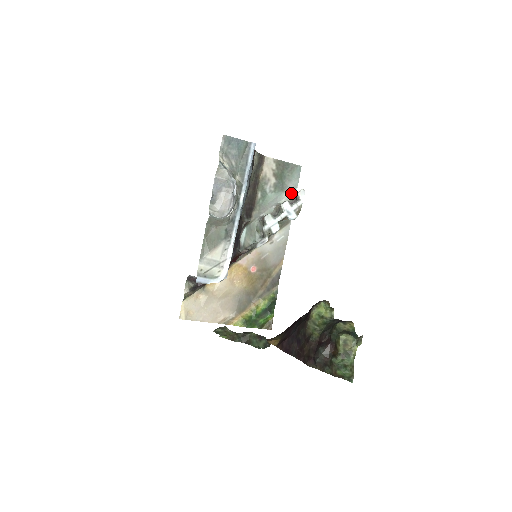
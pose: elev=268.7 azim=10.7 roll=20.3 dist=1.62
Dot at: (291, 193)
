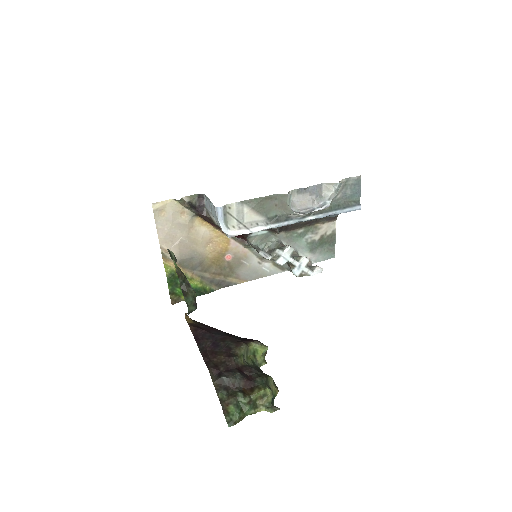
Dot at: (310, 259)
